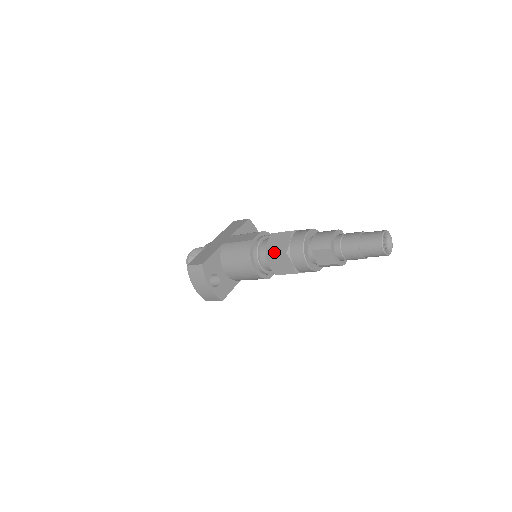
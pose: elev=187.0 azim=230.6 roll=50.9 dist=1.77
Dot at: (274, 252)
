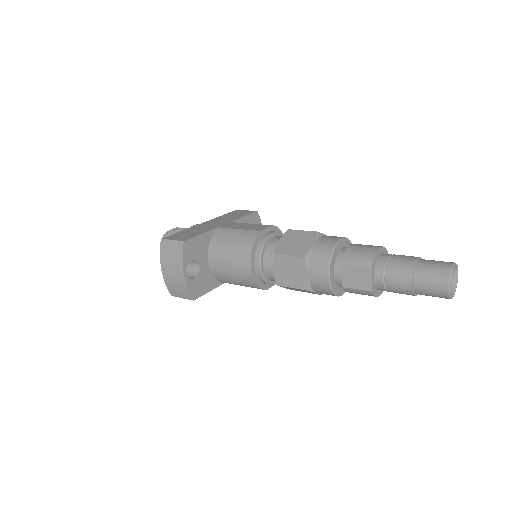
Dot at: (287, 252)
